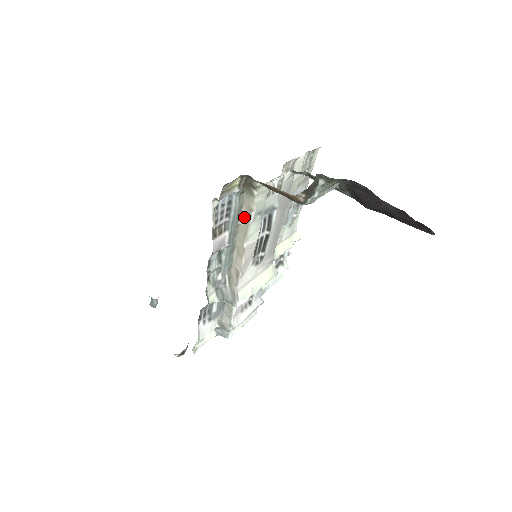
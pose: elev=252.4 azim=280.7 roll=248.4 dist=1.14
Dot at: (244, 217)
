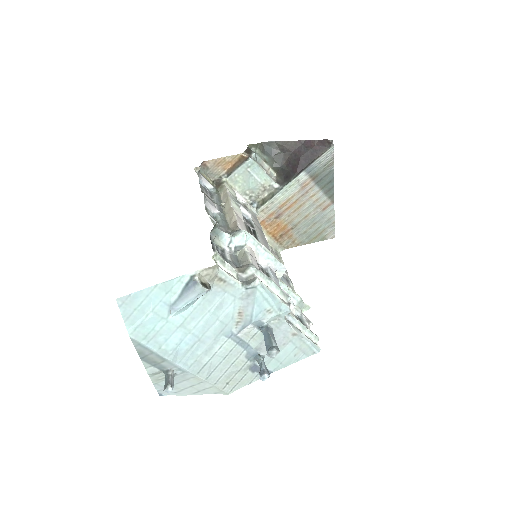
Dot at: (224, 199)
